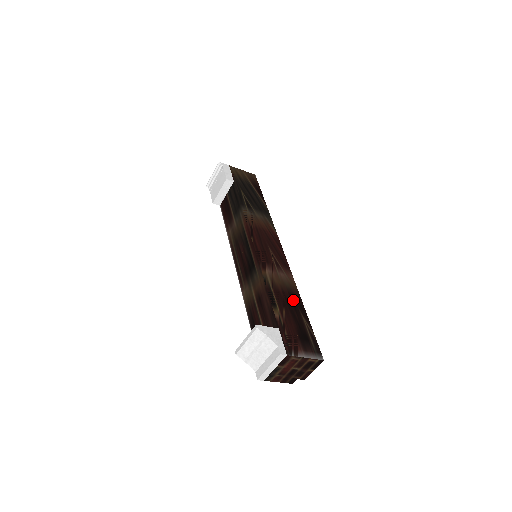
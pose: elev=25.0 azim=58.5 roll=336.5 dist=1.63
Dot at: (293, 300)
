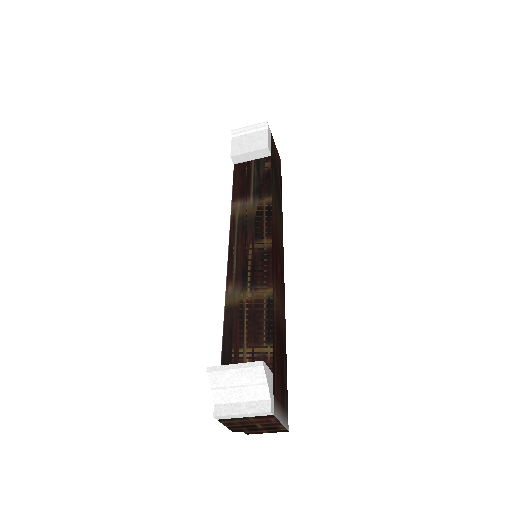
Dot at: (283, 339)
